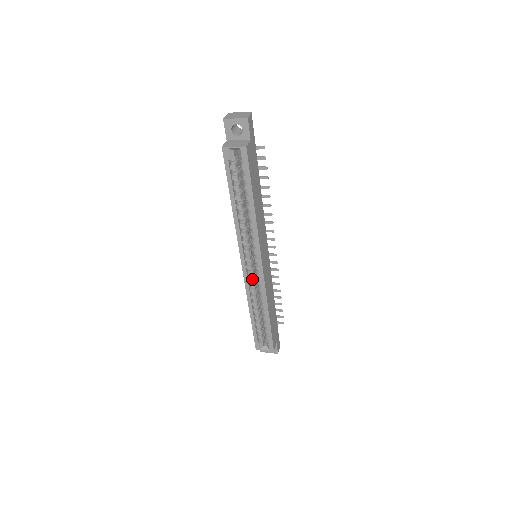
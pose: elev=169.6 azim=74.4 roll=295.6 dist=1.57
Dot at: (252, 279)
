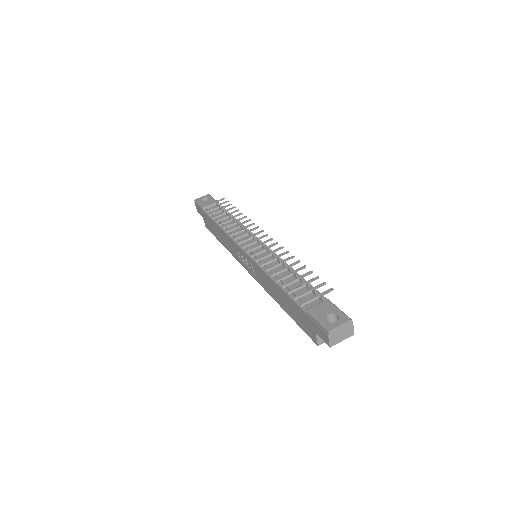
Dot at: occluded
